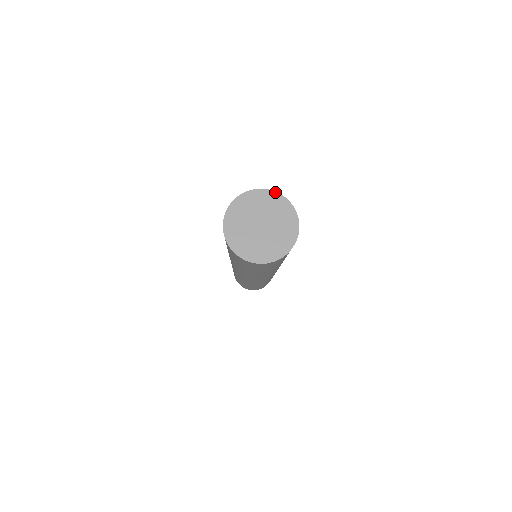
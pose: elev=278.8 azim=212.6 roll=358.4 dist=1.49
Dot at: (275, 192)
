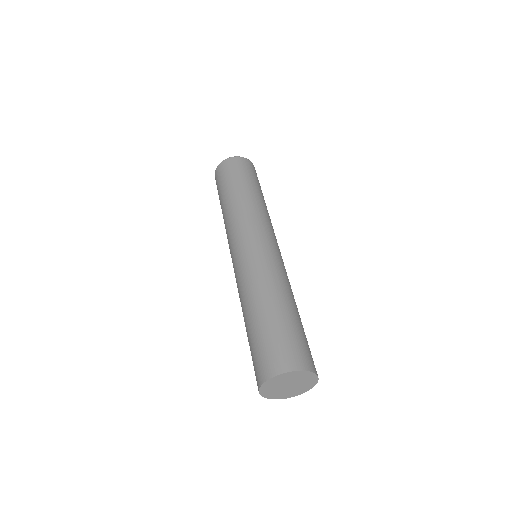
Dot at: (310, 372)
